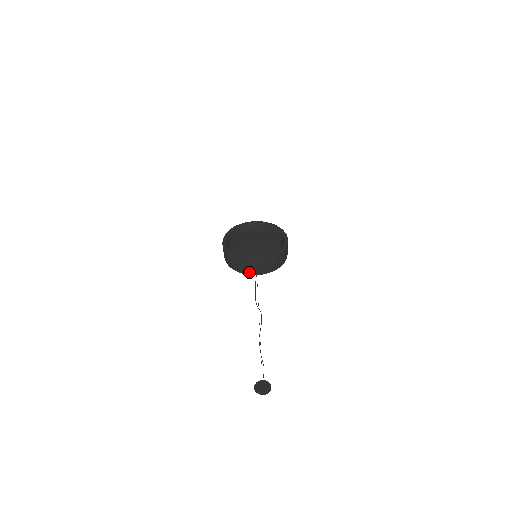
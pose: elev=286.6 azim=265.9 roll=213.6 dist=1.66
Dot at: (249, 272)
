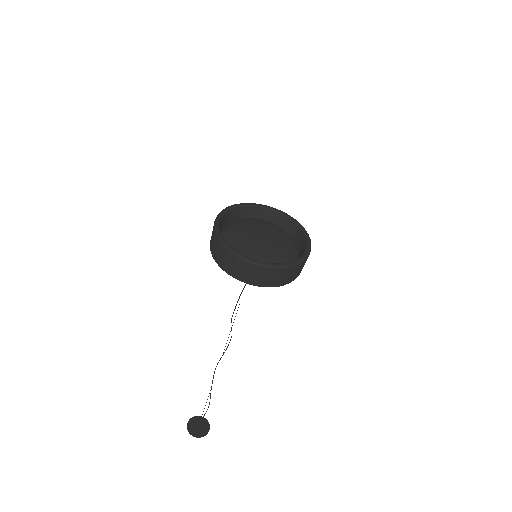
Dot at: (240, 276)
